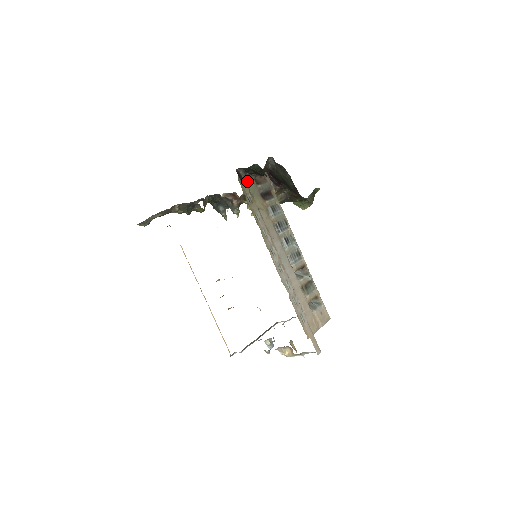
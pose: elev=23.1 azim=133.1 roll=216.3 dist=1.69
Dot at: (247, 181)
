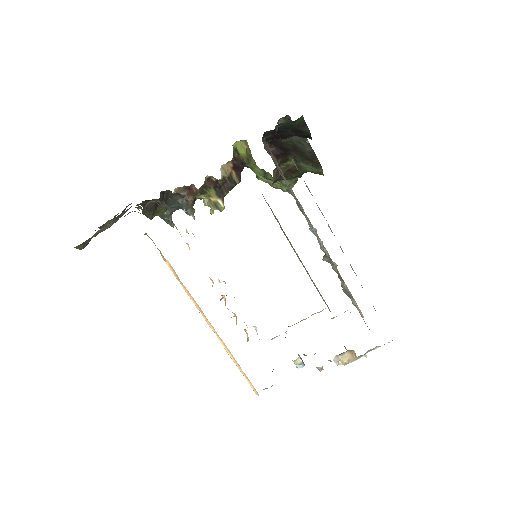
Dot at: occluded
